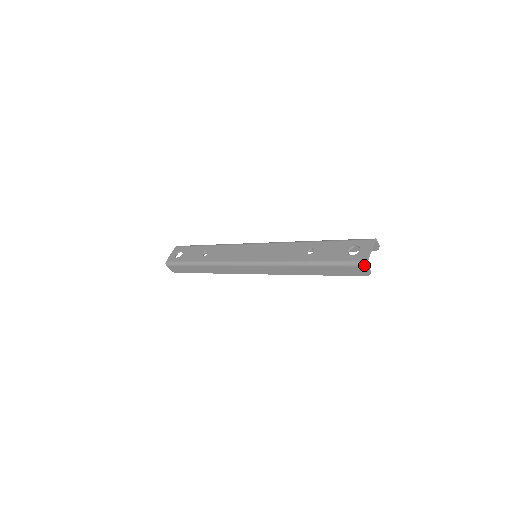
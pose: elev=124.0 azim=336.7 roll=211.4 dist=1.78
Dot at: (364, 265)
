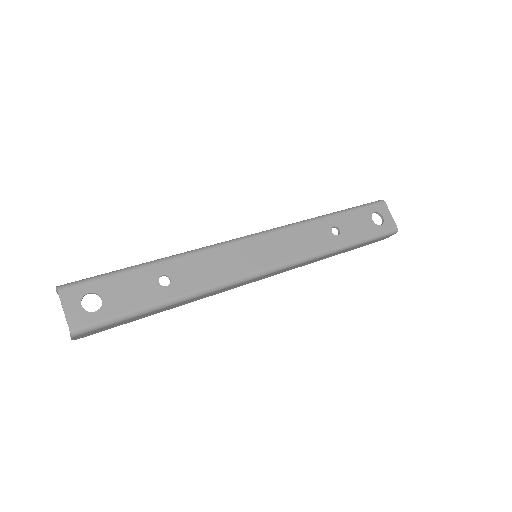
Dot at: (395, 233)
